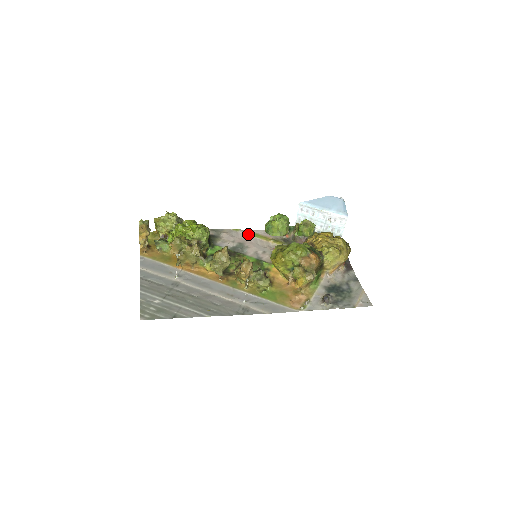
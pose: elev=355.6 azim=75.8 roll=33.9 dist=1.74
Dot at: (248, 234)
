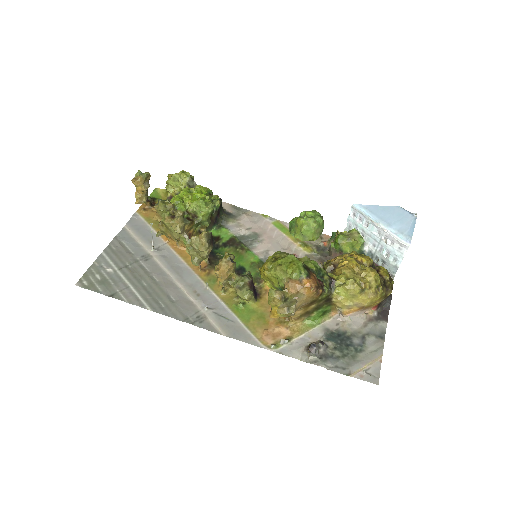
Dot at: (275, 225)
